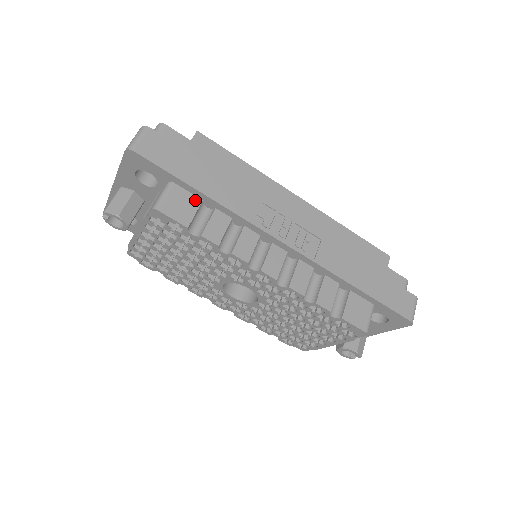
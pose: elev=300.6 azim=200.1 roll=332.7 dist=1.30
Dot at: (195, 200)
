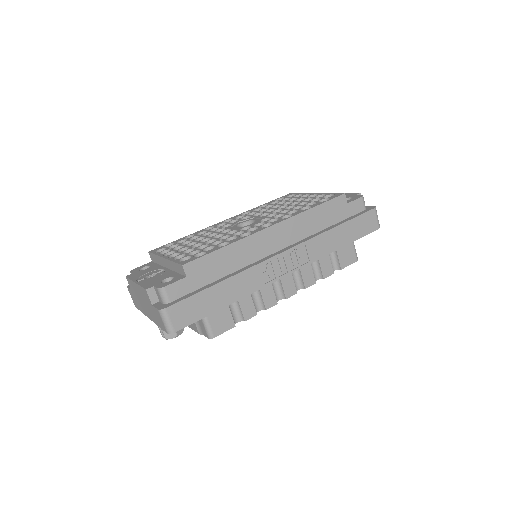
Dot at: (224, 308)
